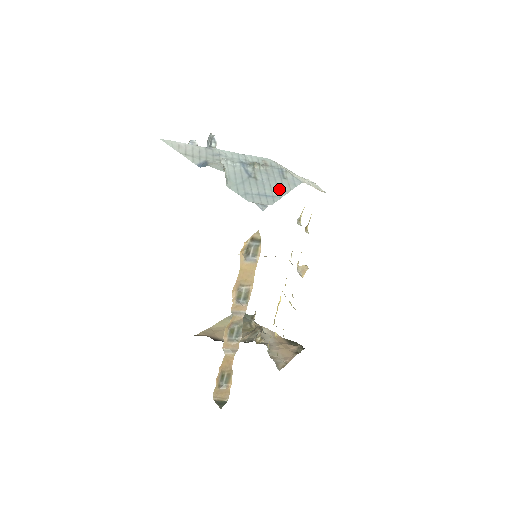
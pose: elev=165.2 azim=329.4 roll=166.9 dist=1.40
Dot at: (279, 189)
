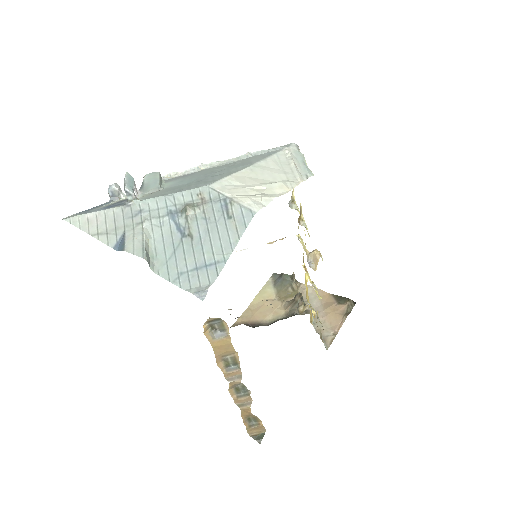
Dot at: (223, 244)
